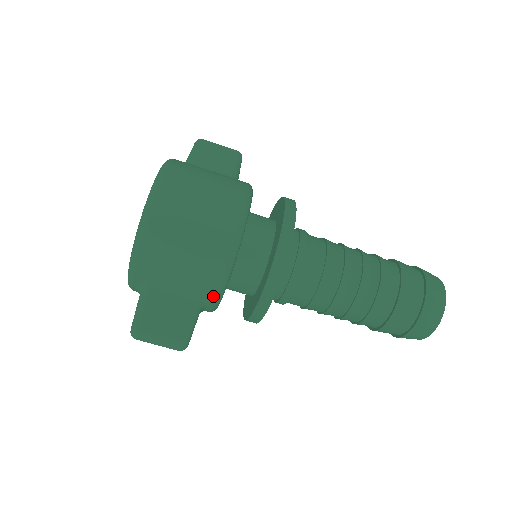
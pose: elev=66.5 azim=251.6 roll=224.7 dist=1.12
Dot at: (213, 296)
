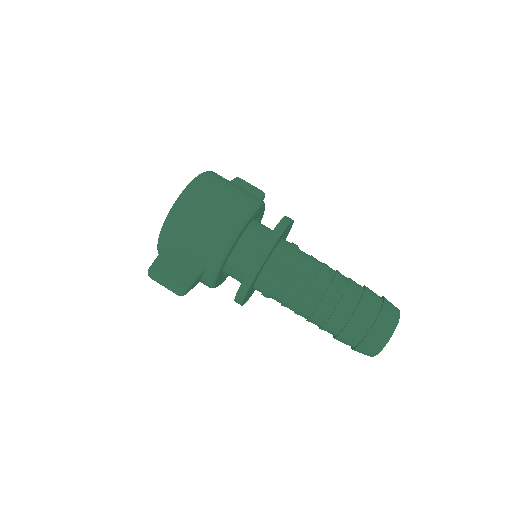
Dot at: (216, 259)
